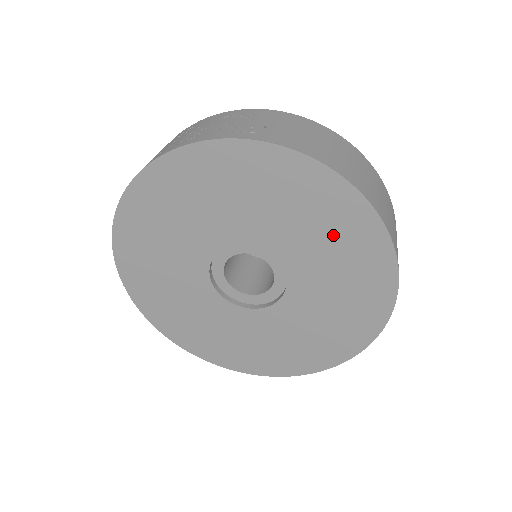
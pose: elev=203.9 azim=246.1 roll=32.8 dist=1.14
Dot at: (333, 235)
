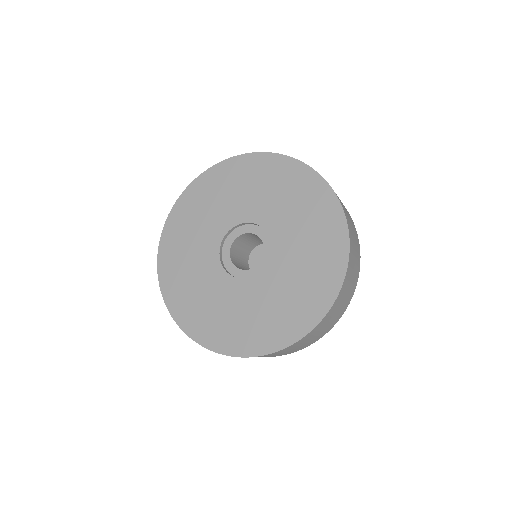
Dot at: (311, 220)
